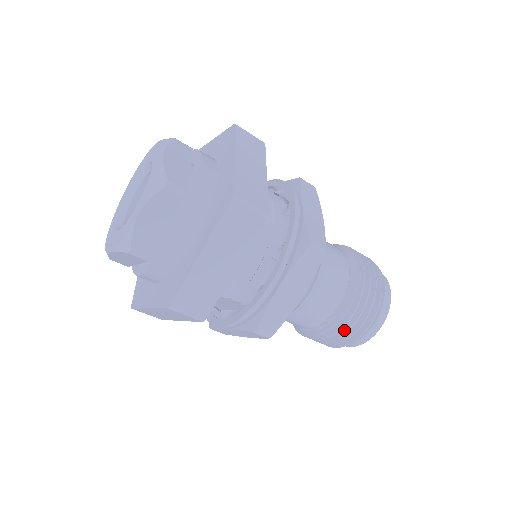
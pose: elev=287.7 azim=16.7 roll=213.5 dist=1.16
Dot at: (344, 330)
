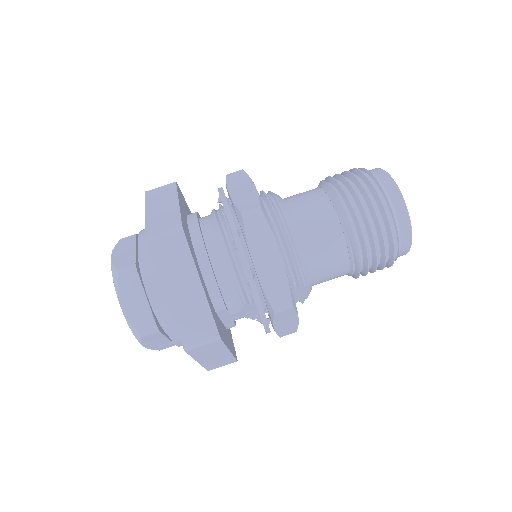
Dot at: (372, 243)
